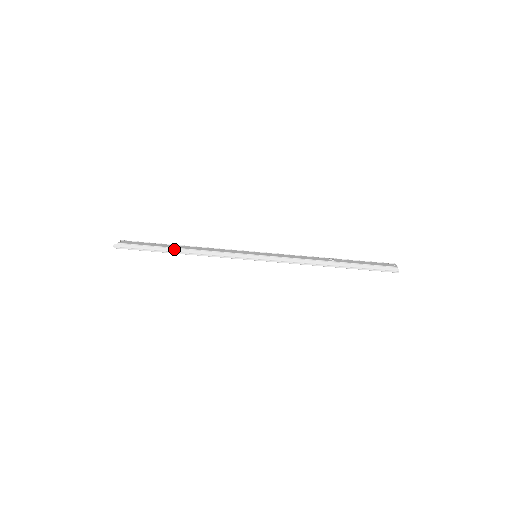
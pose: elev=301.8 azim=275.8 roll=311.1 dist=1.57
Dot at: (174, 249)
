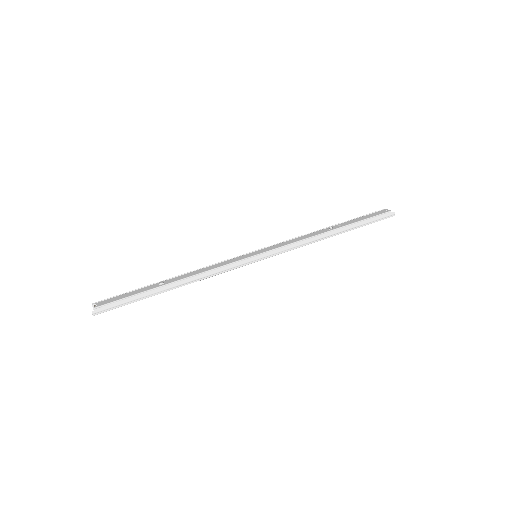
Dot at: (167, 286)
